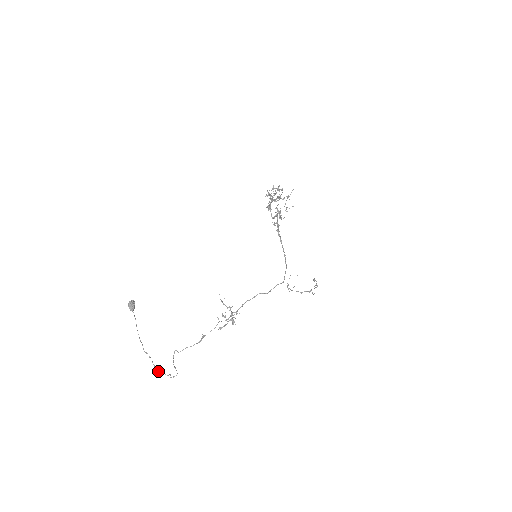
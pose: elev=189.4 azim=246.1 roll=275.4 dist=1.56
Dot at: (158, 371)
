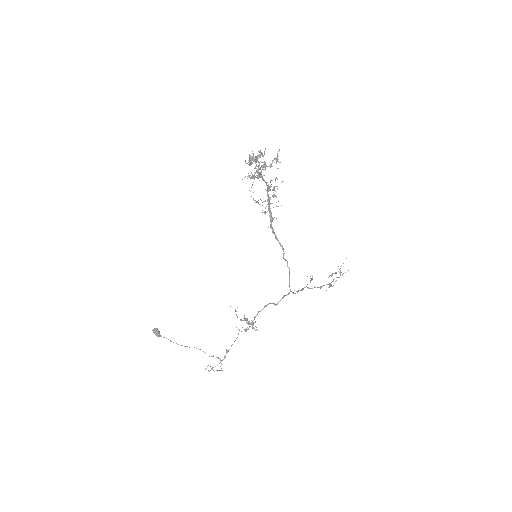
Dot at: (212, 356)
